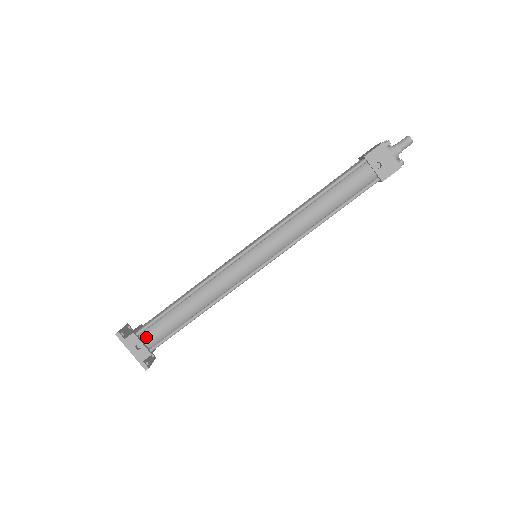
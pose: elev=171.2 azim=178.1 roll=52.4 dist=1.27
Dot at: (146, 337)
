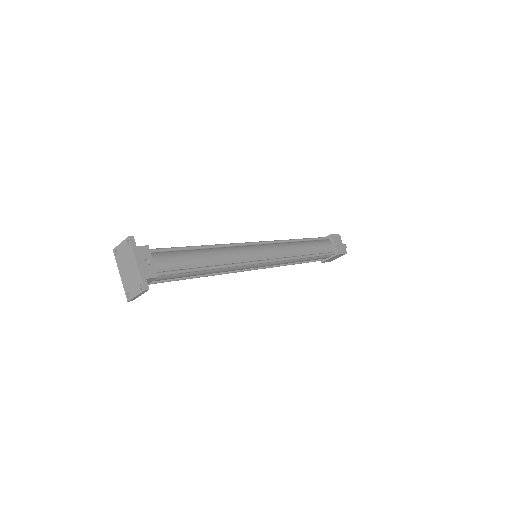
Dot at: (157, 258)
